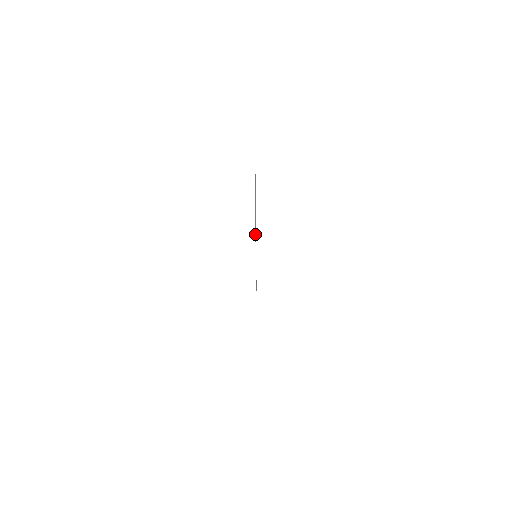
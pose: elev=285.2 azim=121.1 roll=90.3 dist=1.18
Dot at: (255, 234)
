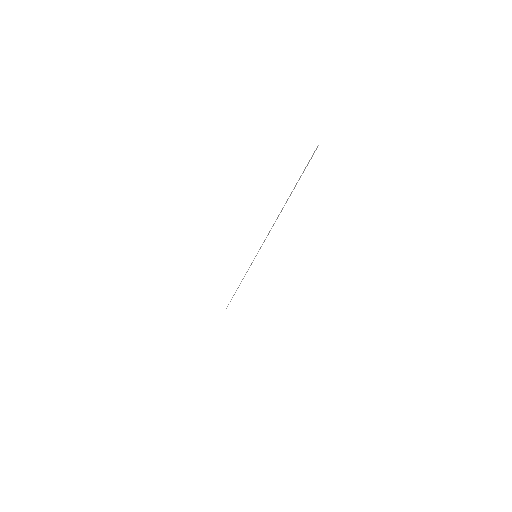
Dot at: occluded
